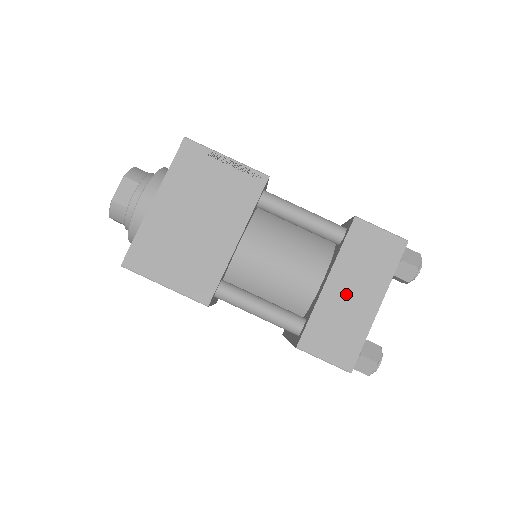
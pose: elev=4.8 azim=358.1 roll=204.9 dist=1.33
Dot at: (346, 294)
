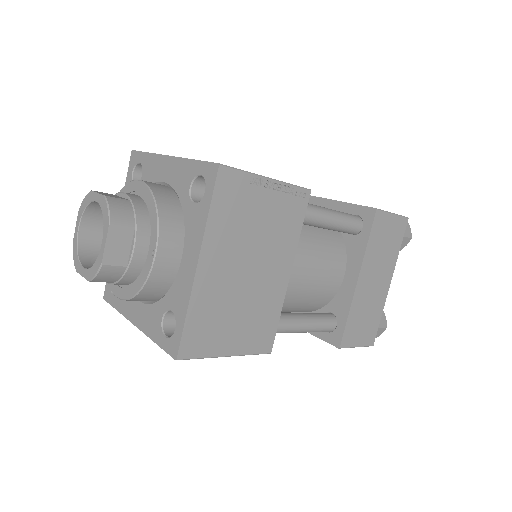
Dot at: (371, 285)
